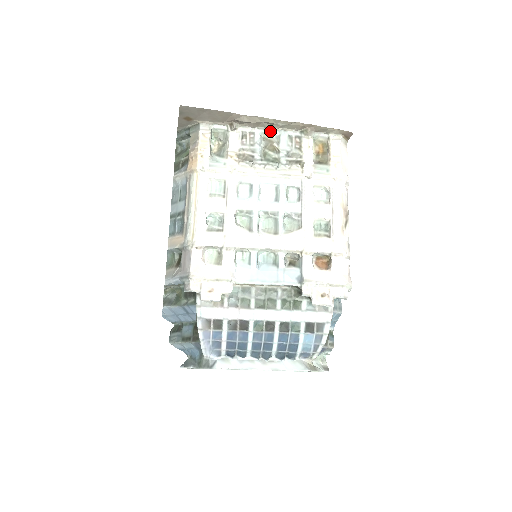
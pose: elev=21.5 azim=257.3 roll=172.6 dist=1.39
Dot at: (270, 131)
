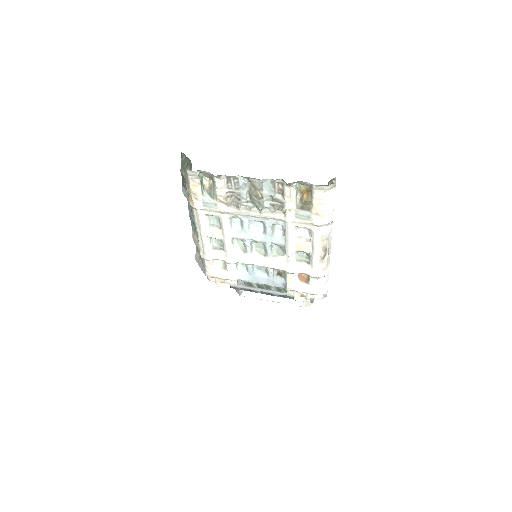
Dot at: (252, 178)
